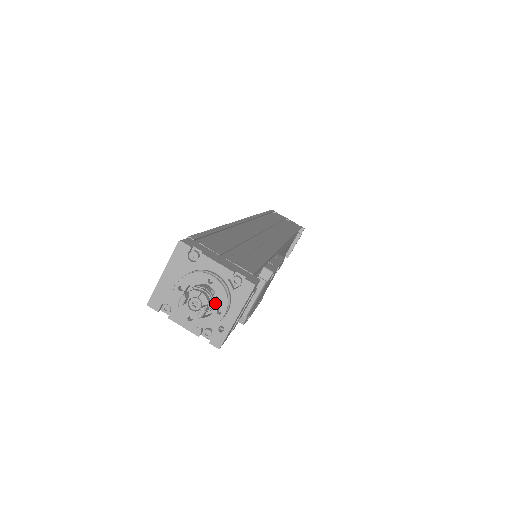
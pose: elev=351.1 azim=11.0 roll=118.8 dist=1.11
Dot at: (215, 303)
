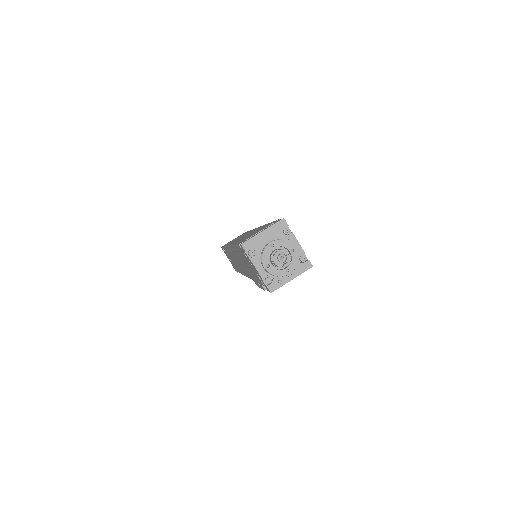
Dot at: occluded
